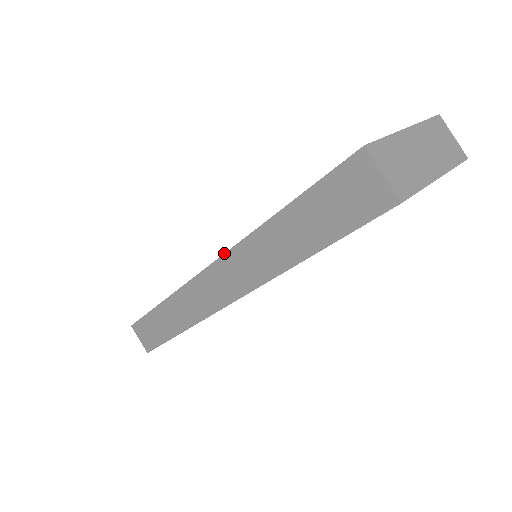
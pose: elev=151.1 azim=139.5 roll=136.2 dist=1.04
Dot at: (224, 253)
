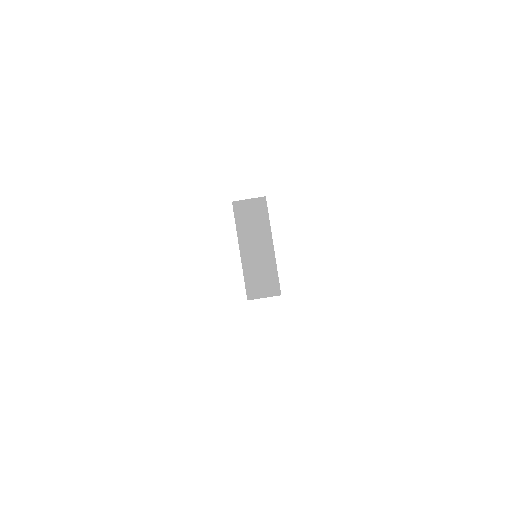
Dot at: occluded
